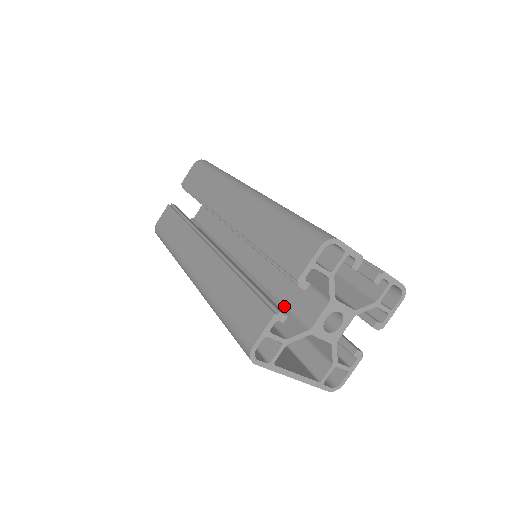
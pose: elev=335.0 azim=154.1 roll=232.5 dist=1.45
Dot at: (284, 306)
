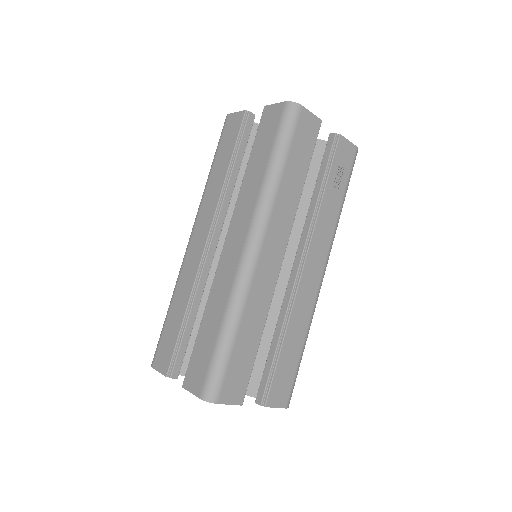
Dot at: occluded
